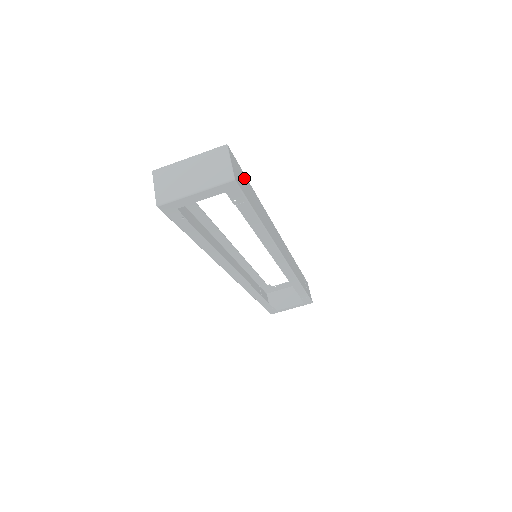
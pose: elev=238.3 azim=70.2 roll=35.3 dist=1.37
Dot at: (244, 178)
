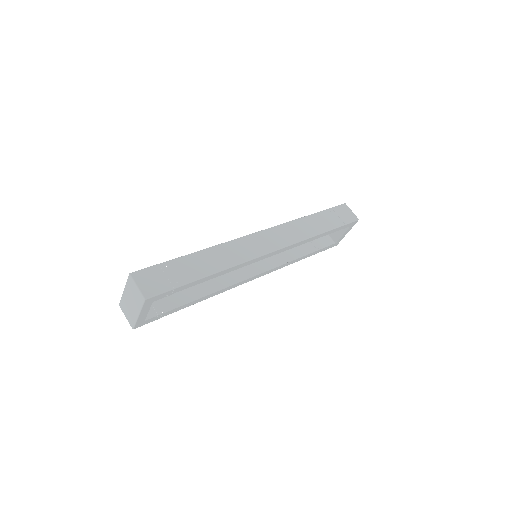
Dot at: (167, 268)
